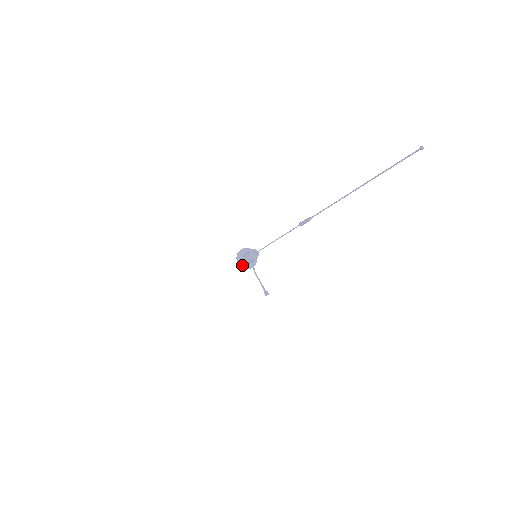
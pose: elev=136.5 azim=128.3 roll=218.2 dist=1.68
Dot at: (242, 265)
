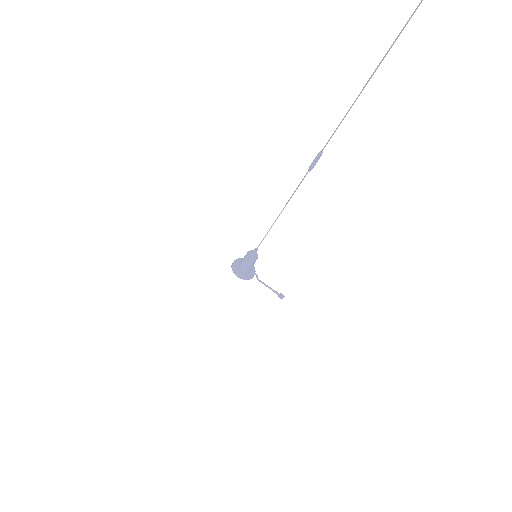
Dot at: (243, 276)
